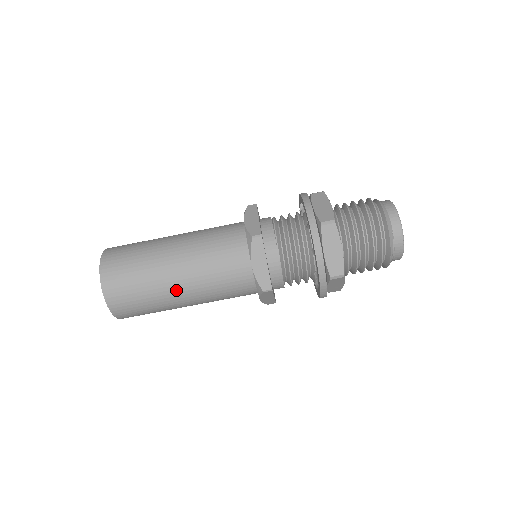
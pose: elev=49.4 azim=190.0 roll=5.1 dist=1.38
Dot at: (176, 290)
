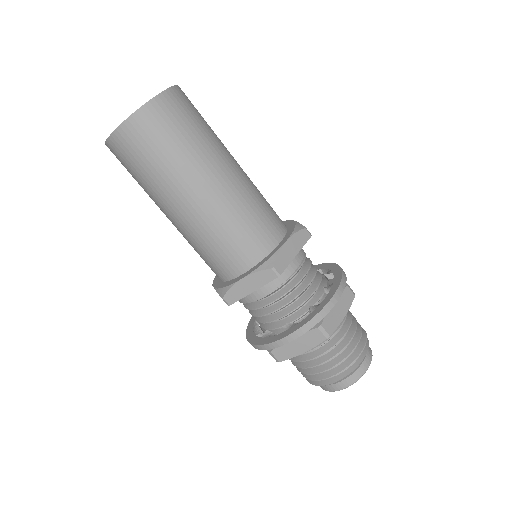
Dot at: (174, 206)
